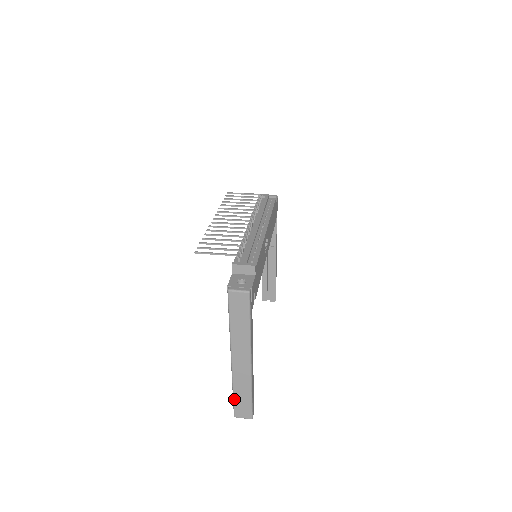
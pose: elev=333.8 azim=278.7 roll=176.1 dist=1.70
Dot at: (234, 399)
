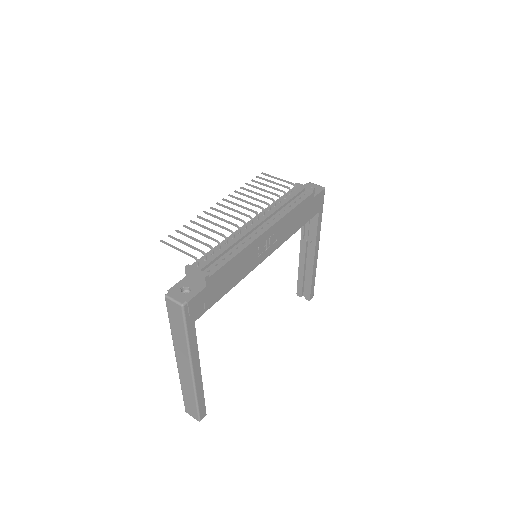
Dot at: (183, 396)
